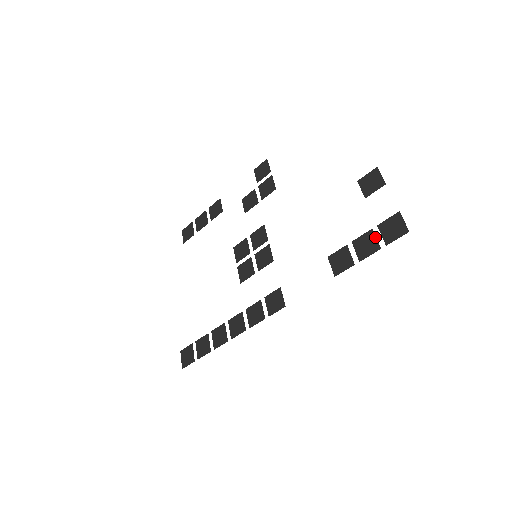
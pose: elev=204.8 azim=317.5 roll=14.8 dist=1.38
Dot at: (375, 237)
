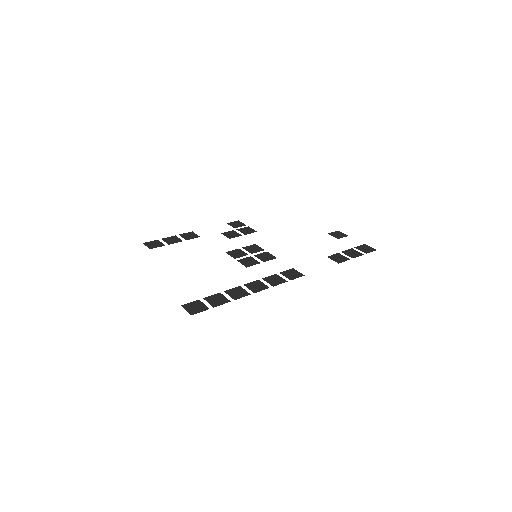
Dot at: (357, 251)
